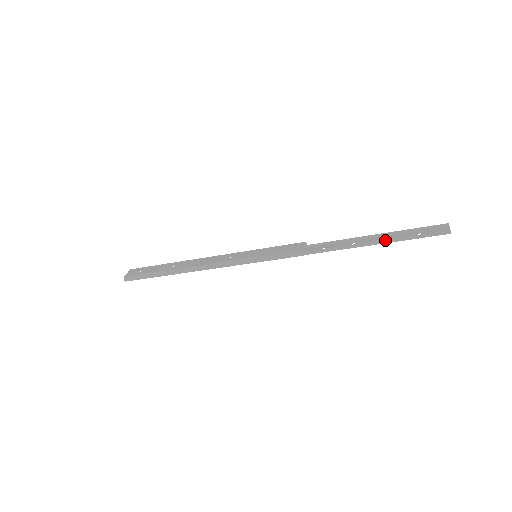
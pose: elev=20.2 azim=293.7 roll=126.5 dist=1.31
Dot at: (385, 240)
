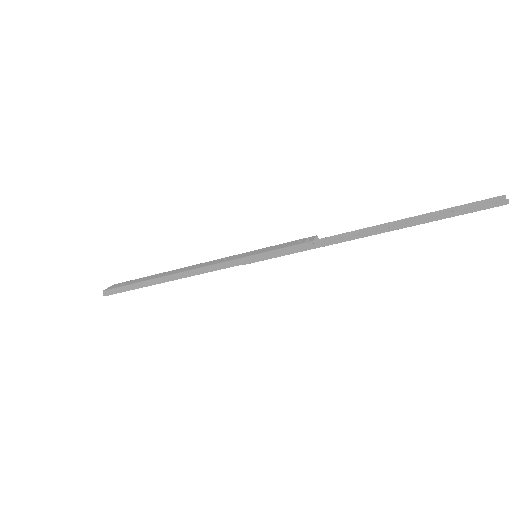
Dot at: (419, 220)
